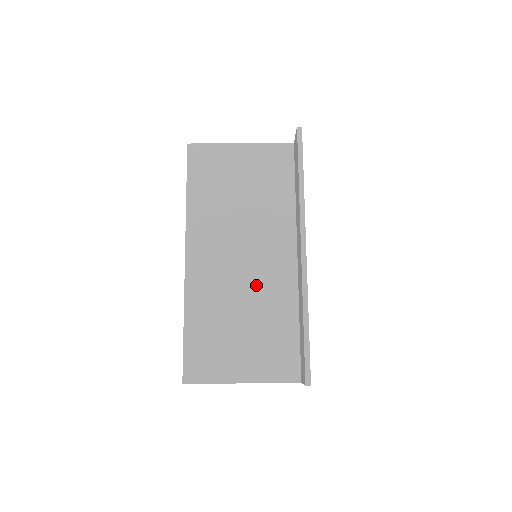
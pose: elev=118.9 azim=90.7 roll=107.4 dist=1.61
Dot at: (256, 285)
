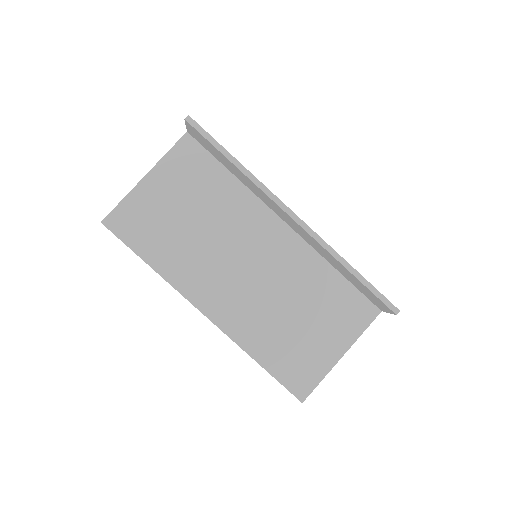
Dot at: (279, 277)
